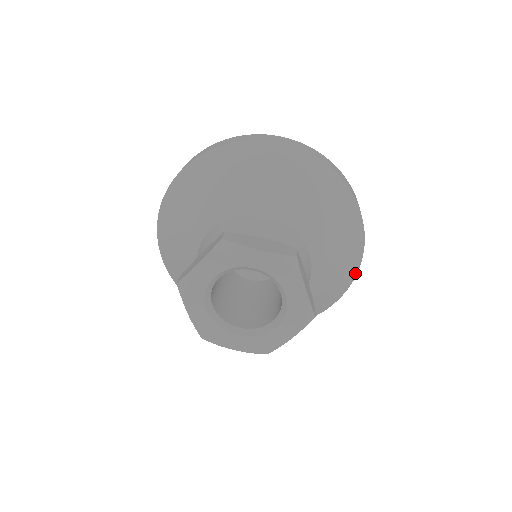
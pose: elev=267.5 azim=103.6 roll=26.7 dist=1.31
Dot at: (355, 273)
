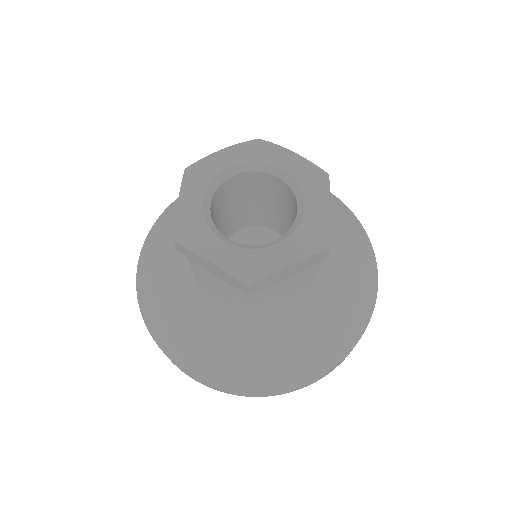
Dot at: (360, 226)
